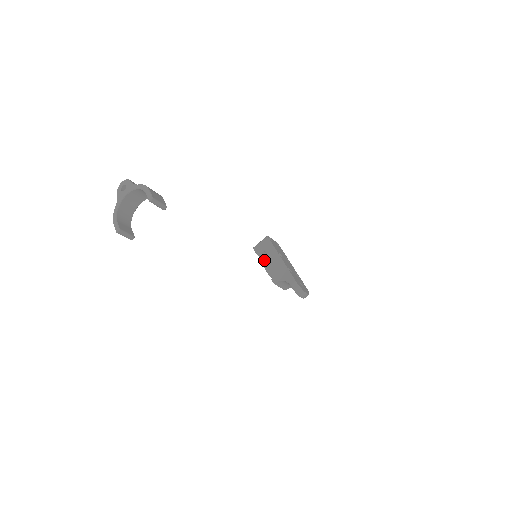
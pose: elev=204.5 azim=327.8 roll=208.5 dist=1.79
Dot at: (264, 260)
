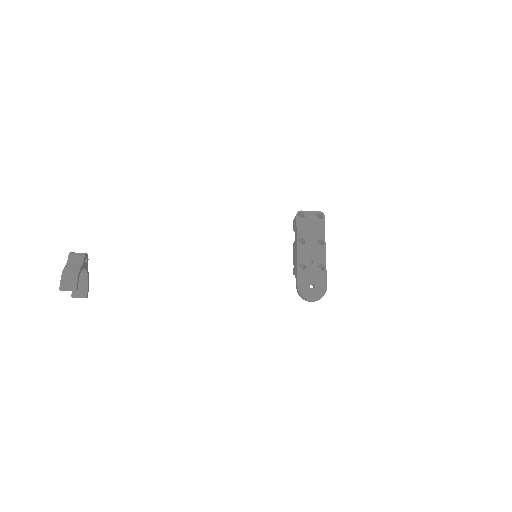
Dot at: occluded
